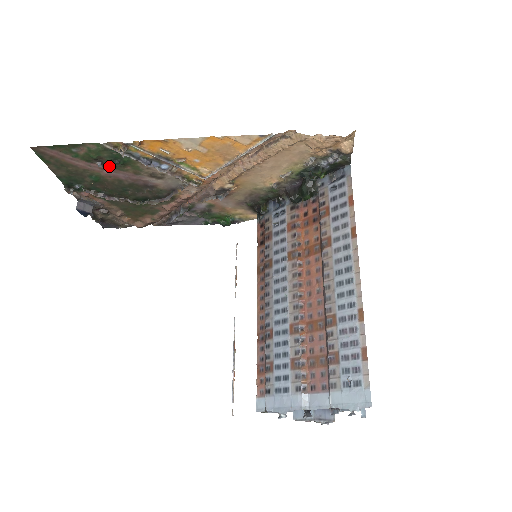
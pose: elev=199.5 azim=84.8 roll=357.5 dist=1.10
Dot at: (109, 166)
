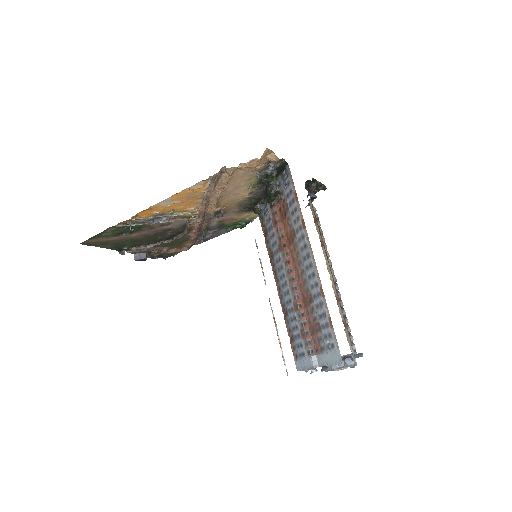
Dot at: (132, 232)
